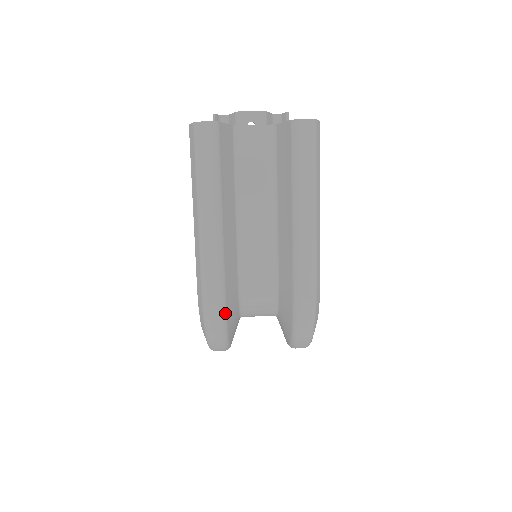
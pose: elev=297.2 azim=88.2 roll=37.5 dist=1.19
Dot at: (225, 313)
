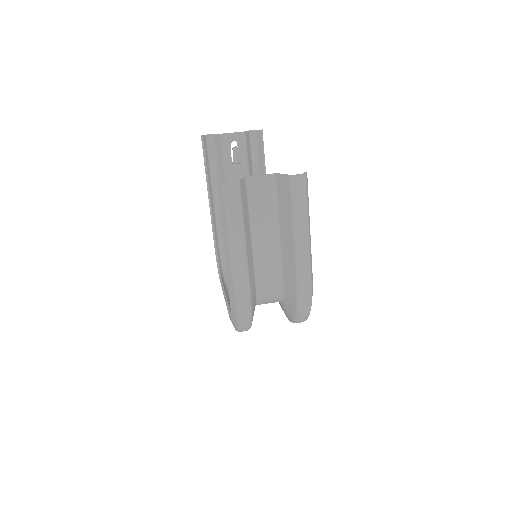
Dot at: (251, 308)
